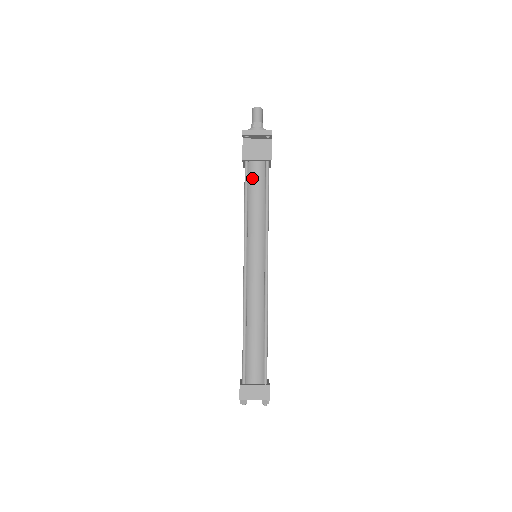
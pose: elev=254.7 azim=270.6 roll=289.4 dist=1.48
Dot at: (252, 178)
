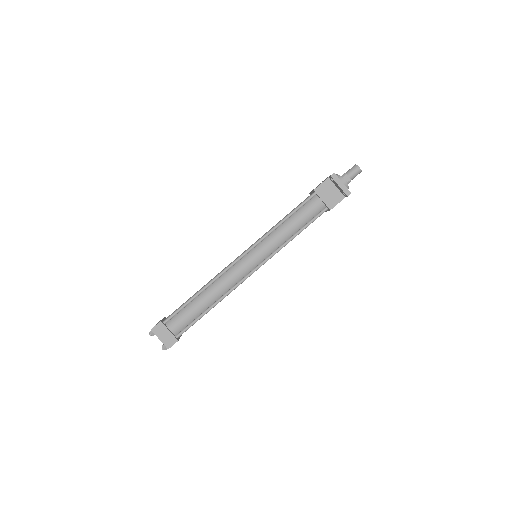
Dot at: (307, 208)
